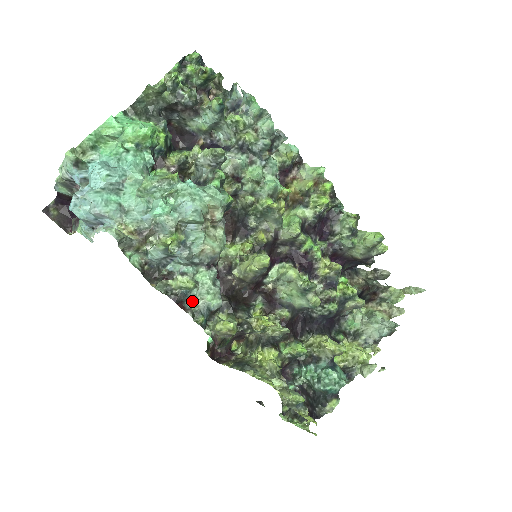
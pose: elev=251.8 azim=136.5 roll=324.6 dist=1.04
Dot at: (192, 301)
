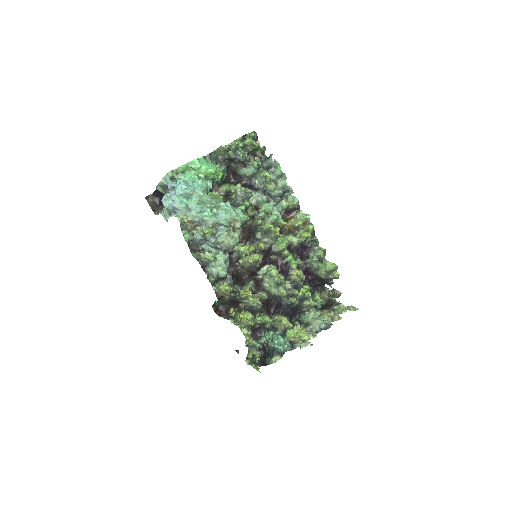
Dot at: (210, 268)
